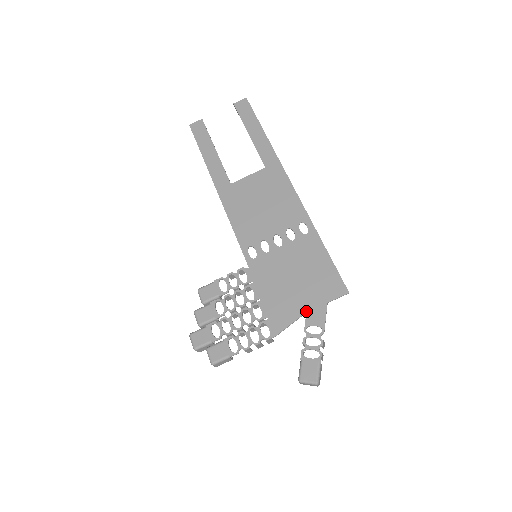
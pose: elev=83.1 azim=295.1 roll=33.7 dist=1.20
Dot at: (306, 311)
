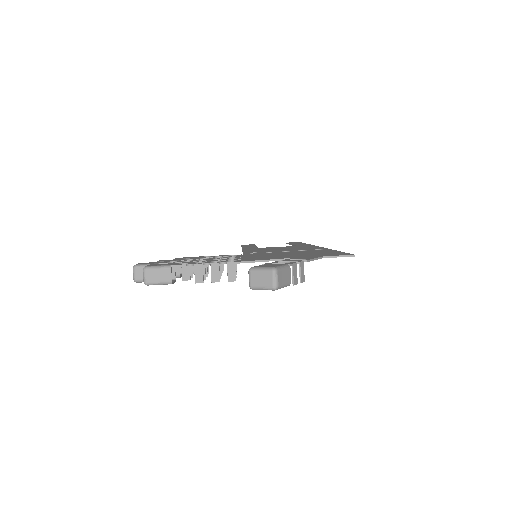
Dot at: (293, 257)
